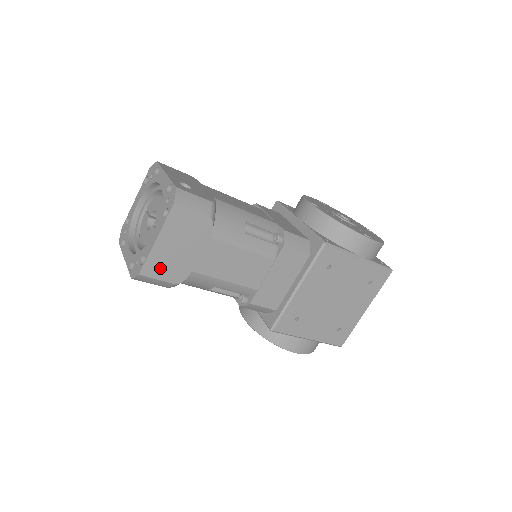
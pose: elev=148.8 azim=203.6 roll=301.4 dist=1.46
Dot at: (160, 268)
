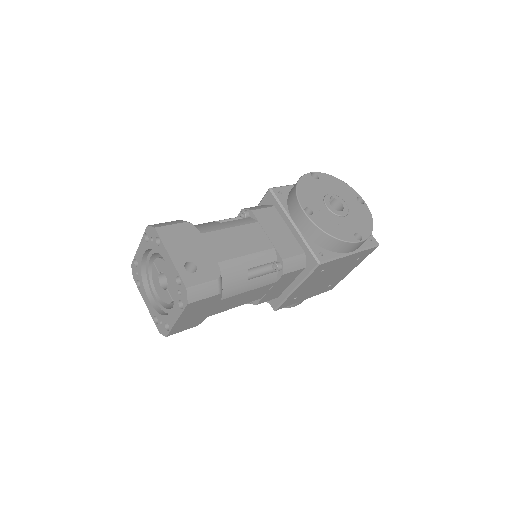
Dot at: (182, 327)
